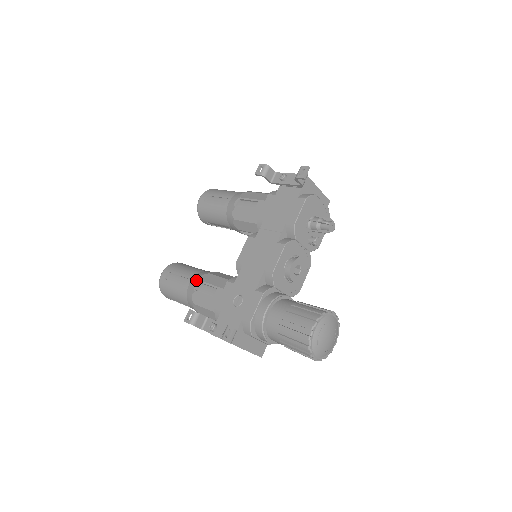
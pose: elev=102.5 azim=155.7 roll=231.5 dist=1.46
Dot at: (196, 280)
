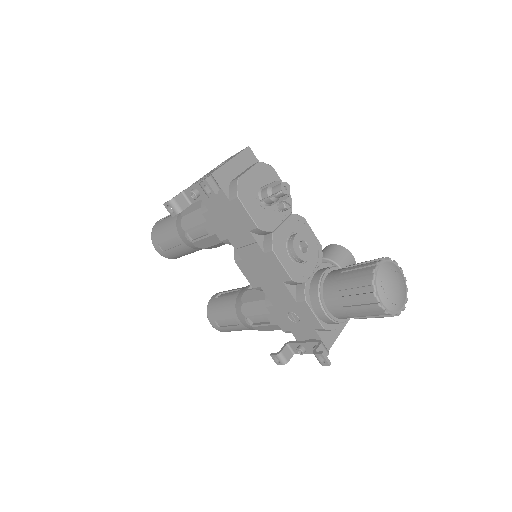
Dot at: (242, 318)
